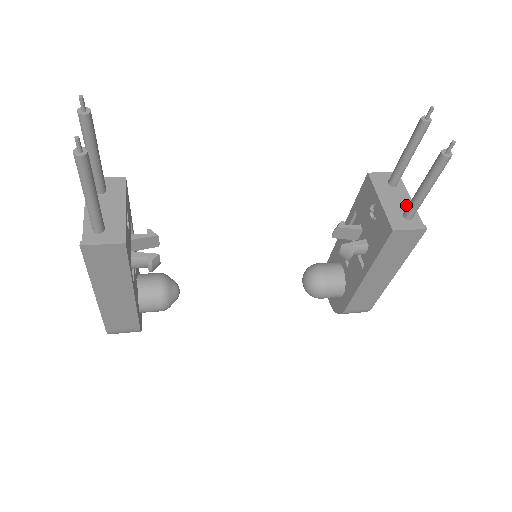
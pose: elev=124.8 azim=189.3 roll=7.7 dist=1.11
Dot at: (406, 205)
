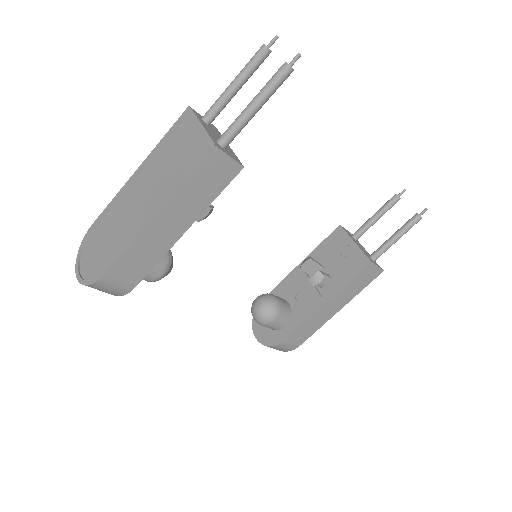
Dot at: (367, 253)
